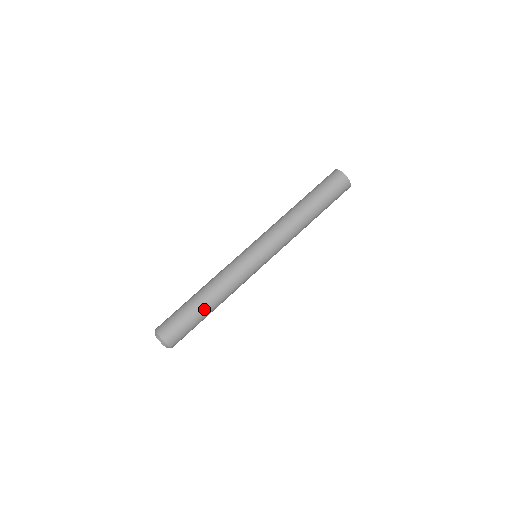
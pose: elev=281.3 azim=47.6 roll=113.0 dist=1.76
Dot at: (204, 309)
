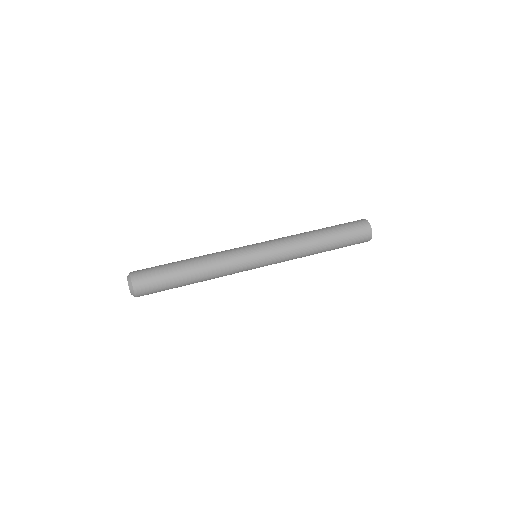
Dot at: (184, 272)
